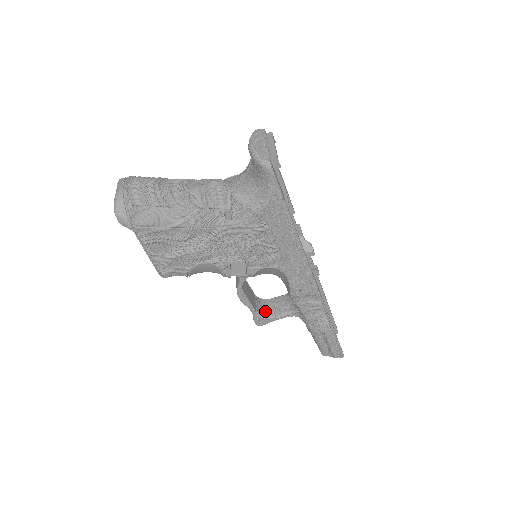
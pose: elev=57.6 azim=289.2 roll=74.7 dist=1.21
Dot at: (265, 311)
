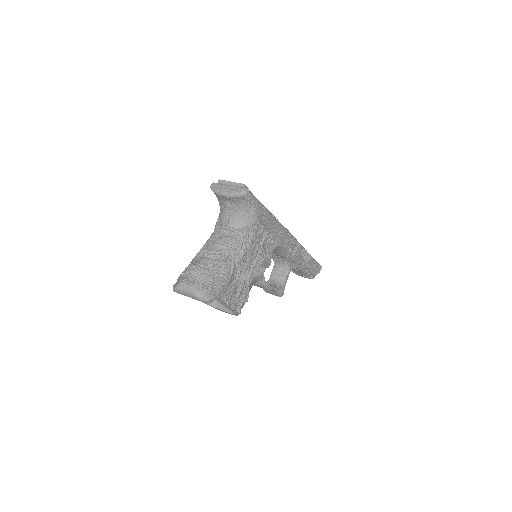
Dot at: (277, 285)
